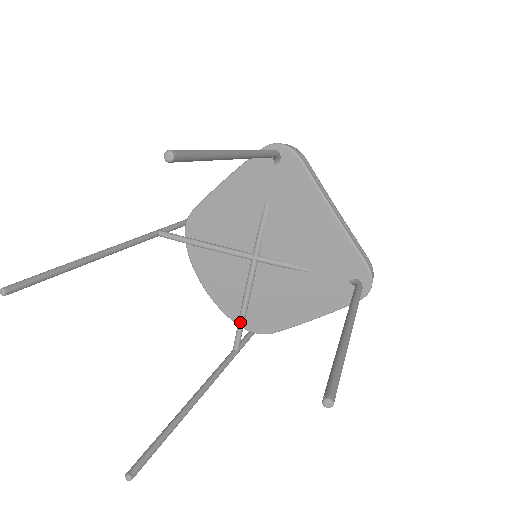
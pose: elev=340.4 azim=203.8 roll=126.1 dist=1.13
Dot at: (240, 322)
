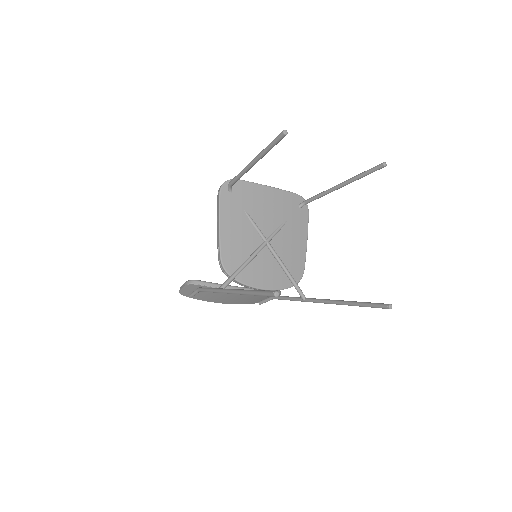
Dot at: (293, 280)
